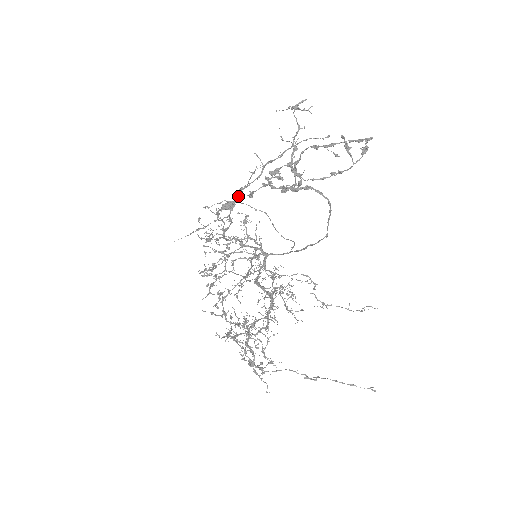
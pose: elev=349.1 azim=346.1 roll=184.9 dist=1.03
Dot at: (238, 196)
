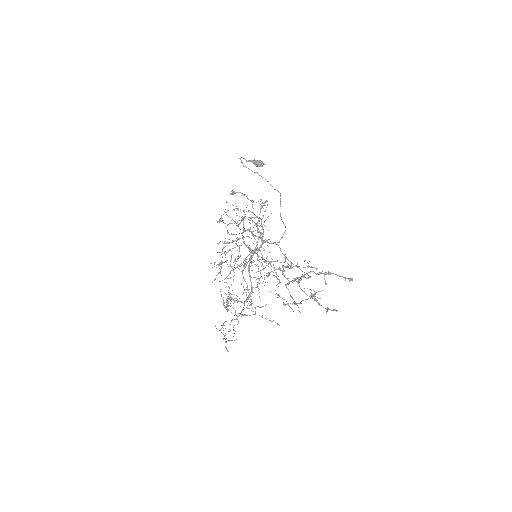
Dot at: (262, 259)
